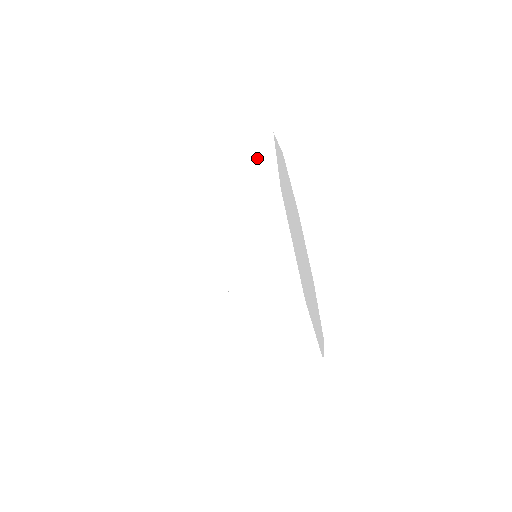
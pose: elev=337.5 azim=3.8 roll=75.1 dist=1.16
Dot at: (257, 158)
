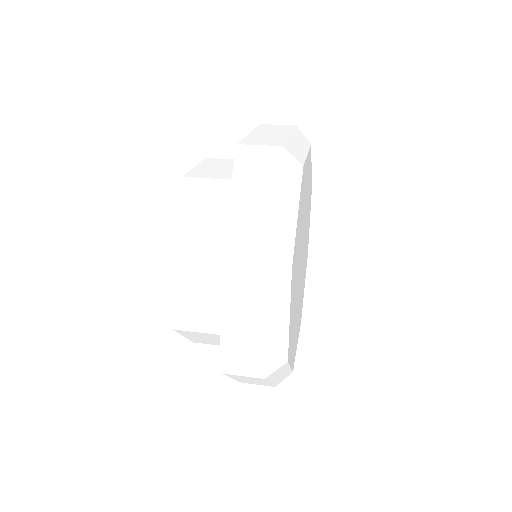
Dot at: (291, 141)
